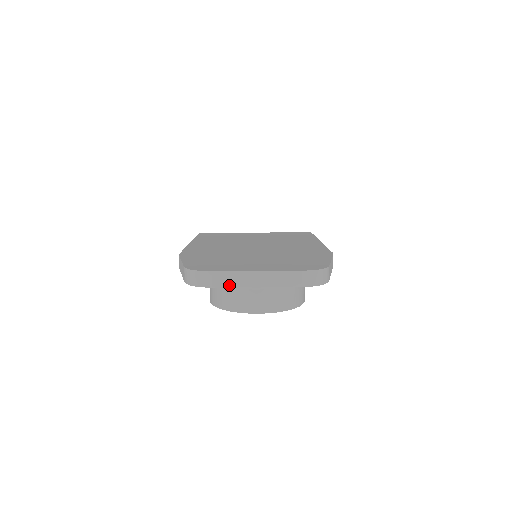
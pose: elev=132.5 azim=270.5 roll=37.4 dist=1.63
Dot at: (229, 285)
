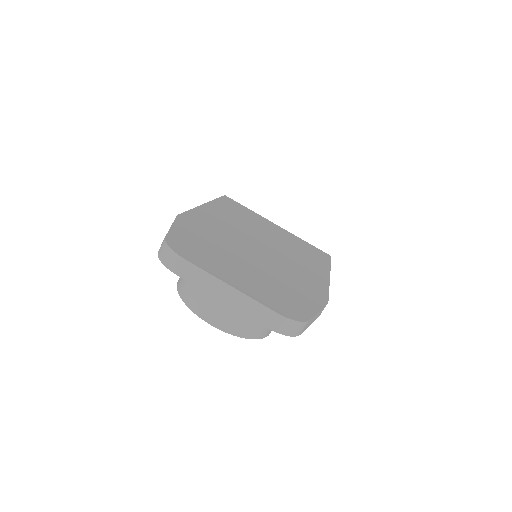
Dot at: (196, 283)
